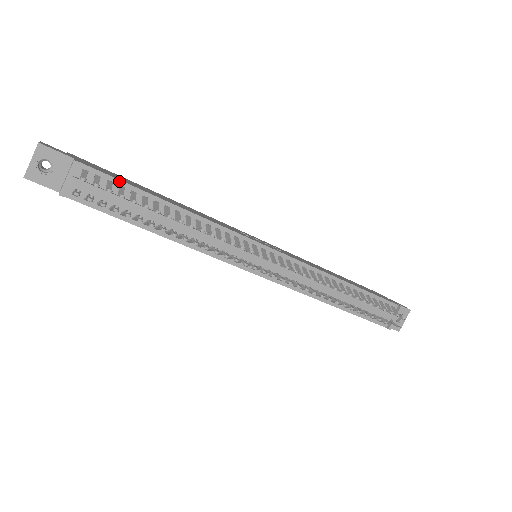
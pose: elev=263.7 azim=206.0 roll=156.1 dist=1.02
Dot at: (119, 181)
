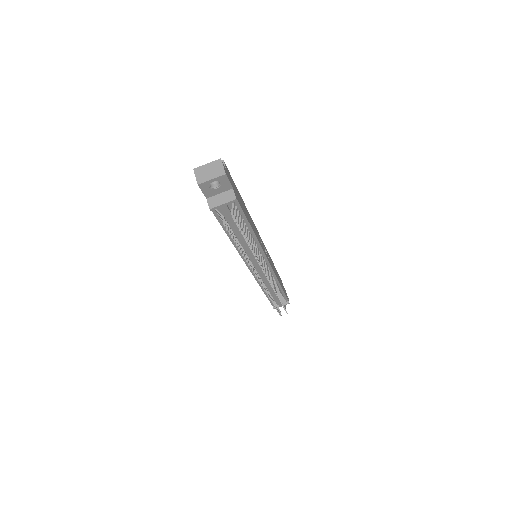
Dot at: (243, 213)
